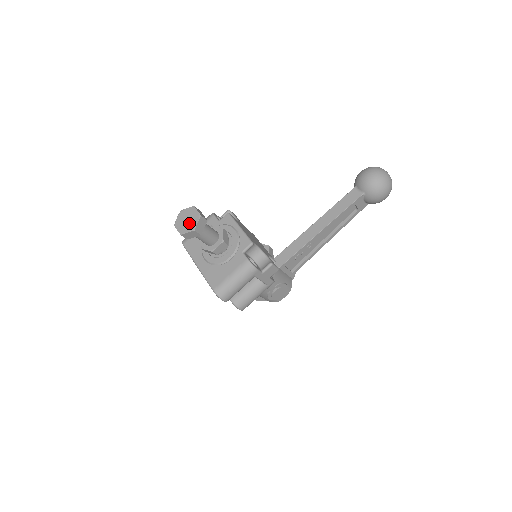
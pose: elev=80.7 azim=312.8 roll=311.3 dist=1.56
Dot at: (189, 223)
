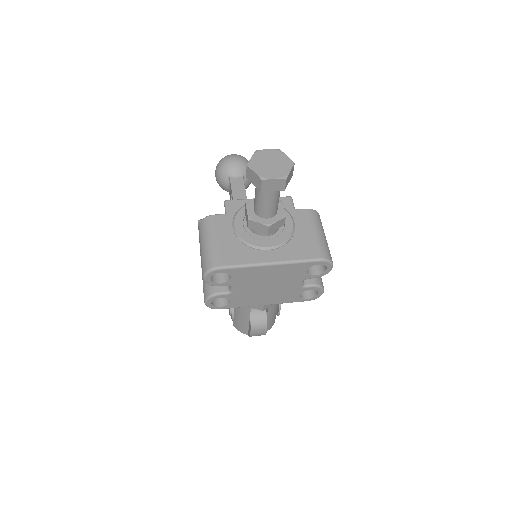
Dot at: (278, 163)
